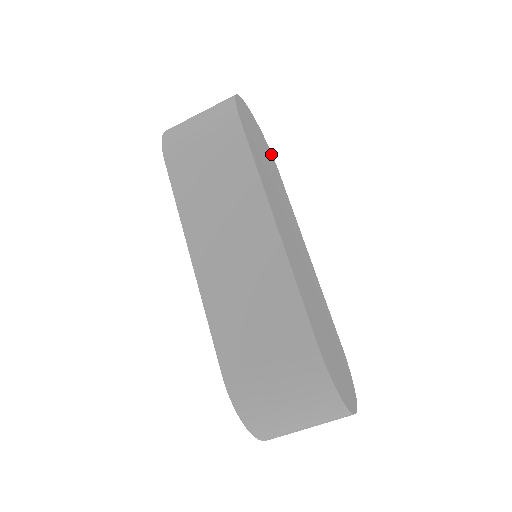
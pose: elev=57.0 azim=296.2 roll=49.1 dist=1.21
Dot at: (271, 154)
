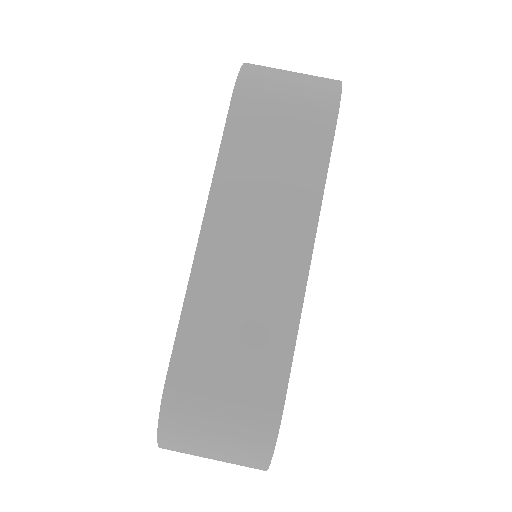
Dot at: occluded
